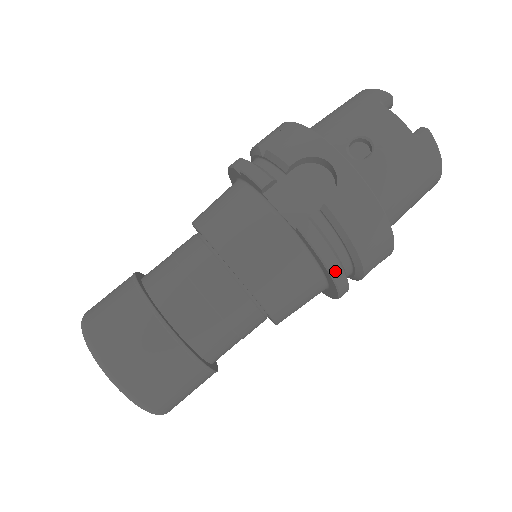
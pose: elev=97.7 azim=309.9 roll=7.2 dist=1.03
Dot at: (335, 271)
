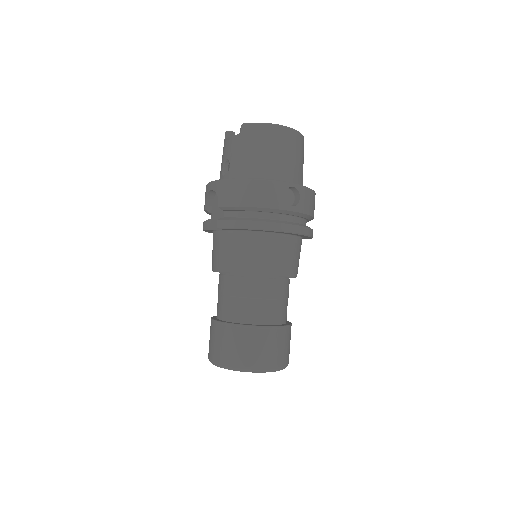
Dot at: (252, 226)
